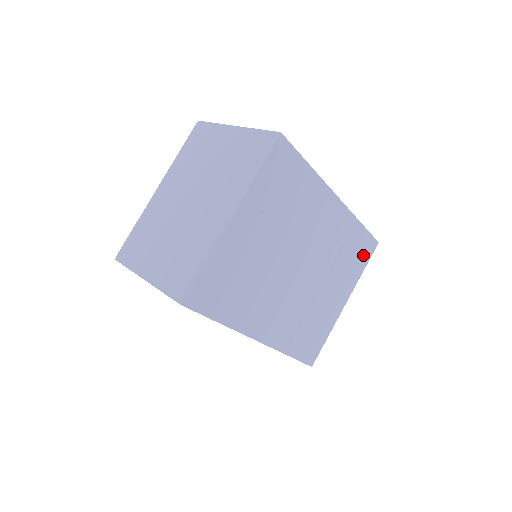
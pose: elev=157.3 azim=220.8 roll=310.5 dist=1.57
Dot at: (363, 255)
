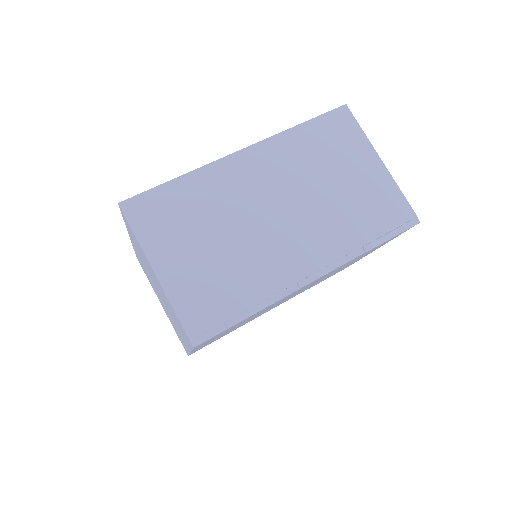
Dot at: occluded
